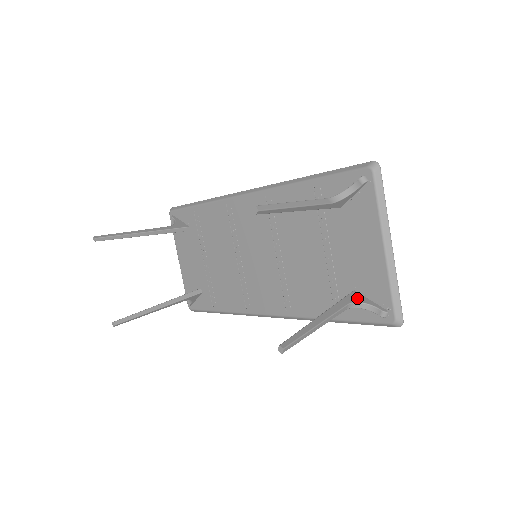
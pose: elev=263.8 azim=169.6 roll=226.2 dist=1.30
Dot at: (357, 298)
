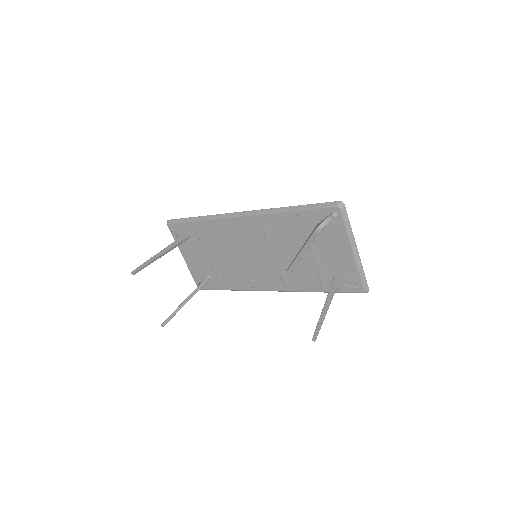
Dot at: (339, 282)
